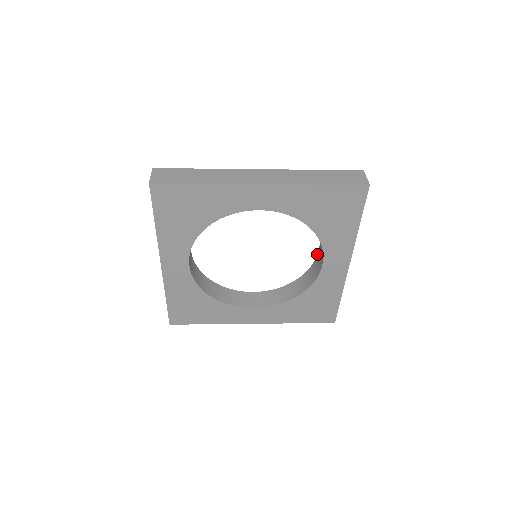
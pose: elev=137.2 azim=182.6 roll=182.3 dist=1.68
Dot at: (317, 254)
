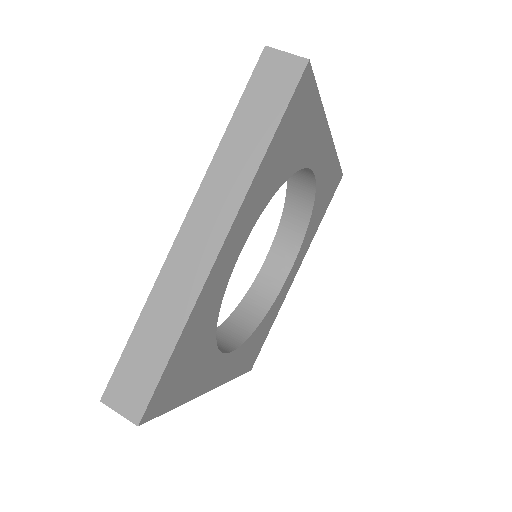
Dot at: occluded
